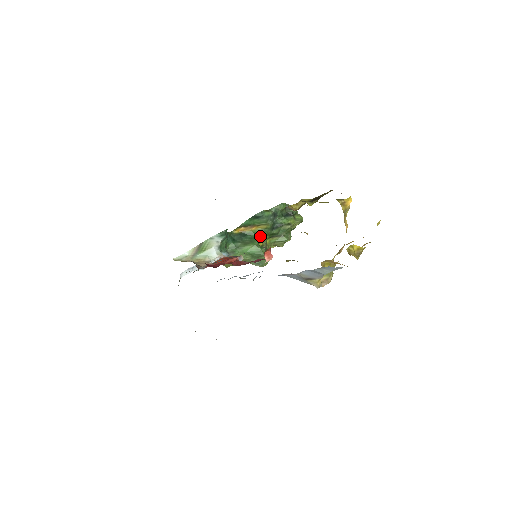
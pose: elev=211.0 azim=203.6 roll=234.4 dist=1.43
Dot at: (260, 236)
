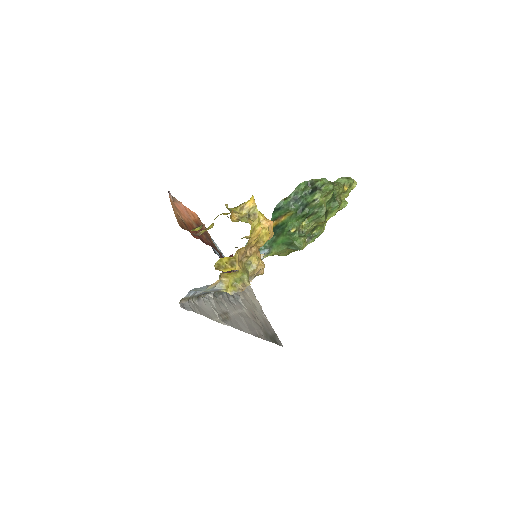
Dot at: (290, 224)
